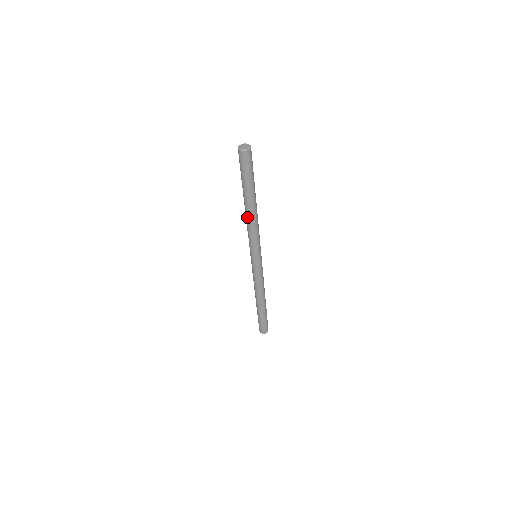
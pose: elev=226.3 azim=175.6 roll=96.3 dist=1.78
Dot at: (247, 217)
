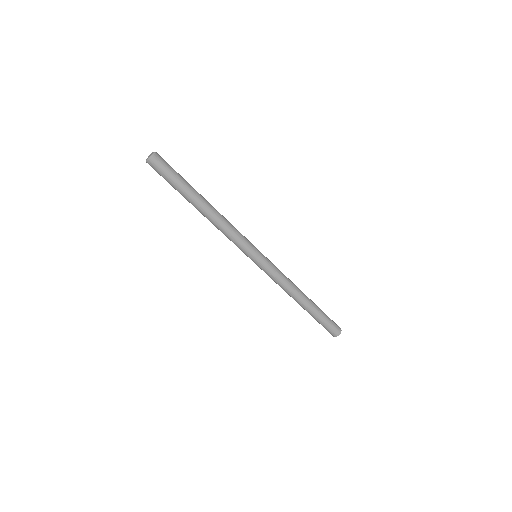
Dot at: (211, 221)
